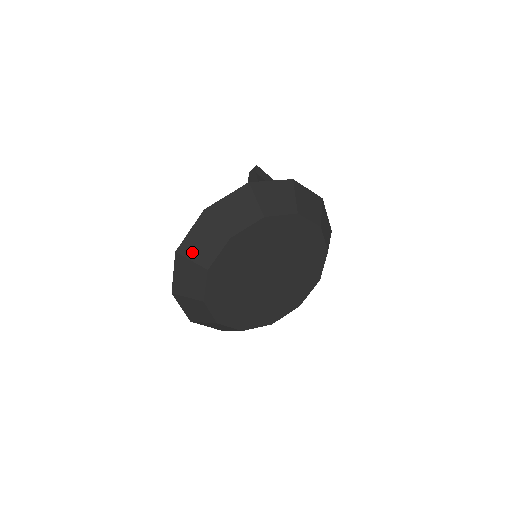
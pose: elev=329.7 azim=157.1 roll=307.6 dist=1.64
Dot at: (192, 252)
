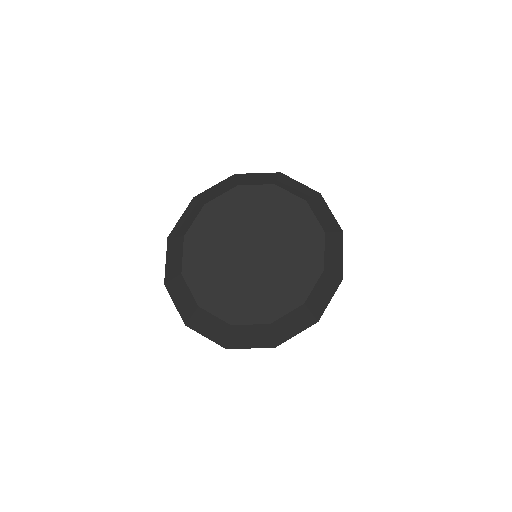
Dot at: (178, 230)
